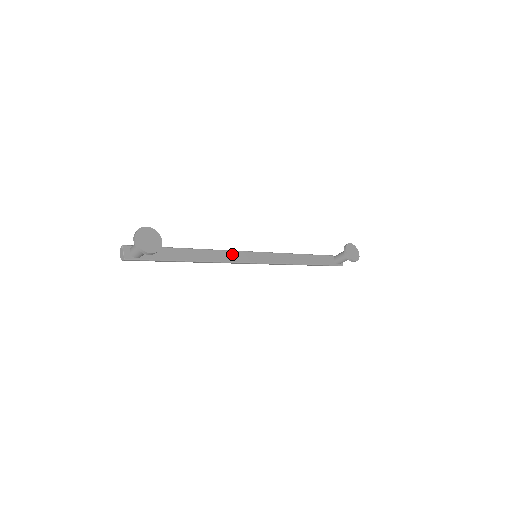
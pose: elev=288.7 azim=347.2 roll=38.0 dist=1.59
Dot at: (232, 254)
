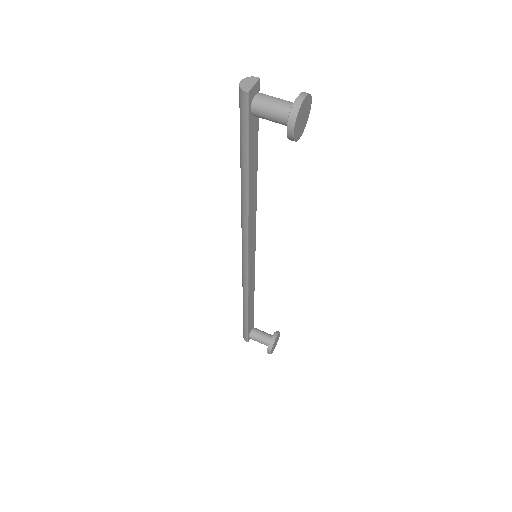
Dot at: (254, 228)
